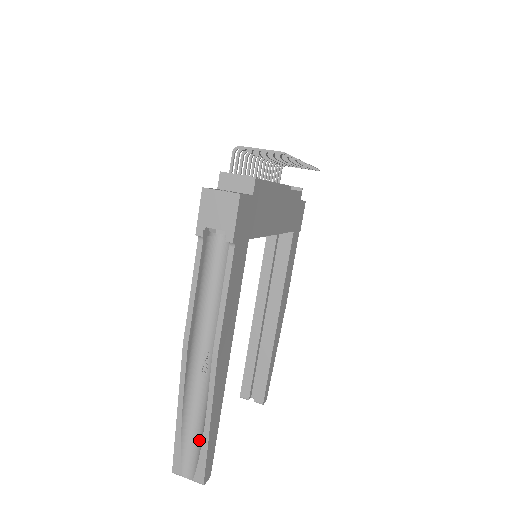
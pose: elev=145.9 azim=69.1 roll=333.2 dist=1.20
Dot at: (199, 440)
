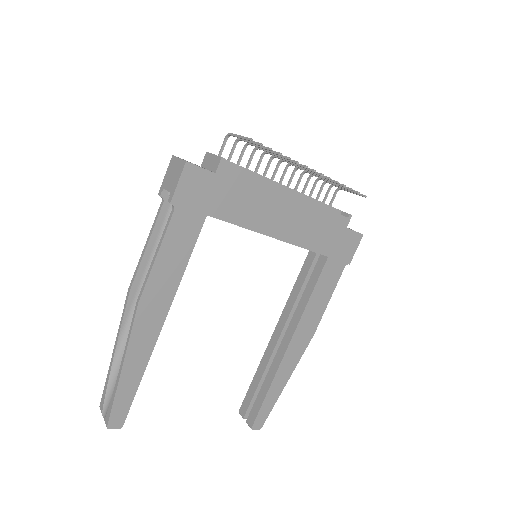
Dot at: occluded
